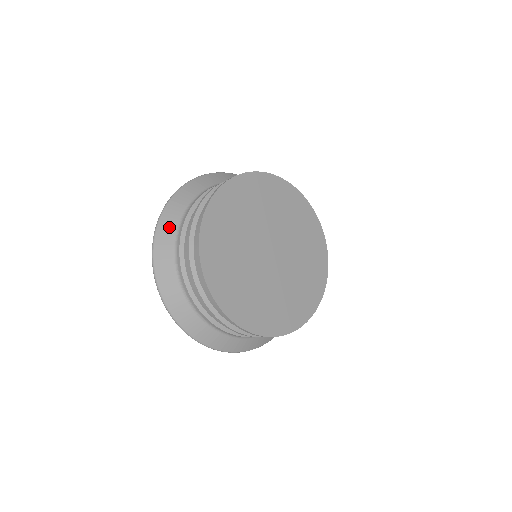
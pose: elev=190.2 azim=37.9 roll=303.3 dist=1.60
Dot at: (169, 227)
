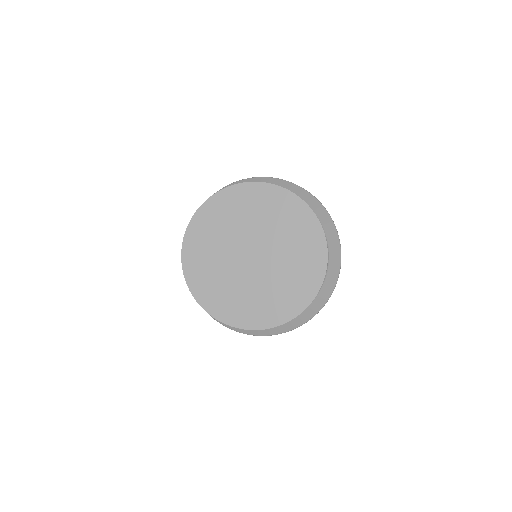
Dot at: occluded
